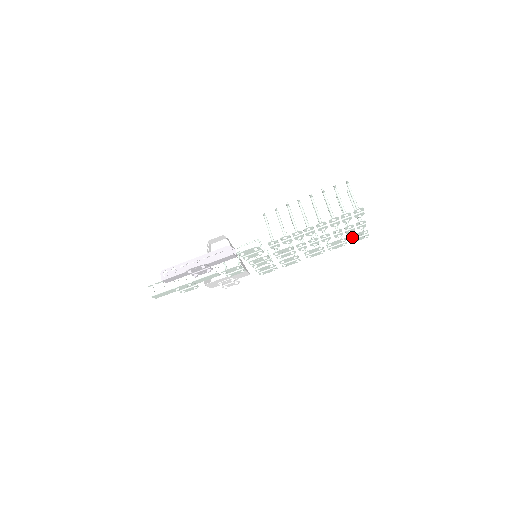
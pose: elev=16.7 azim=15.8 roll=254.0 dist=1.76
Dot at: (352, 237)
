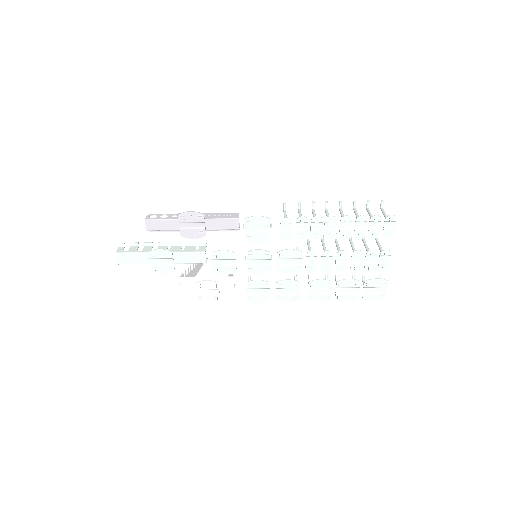
Dot at: (369, 283)
